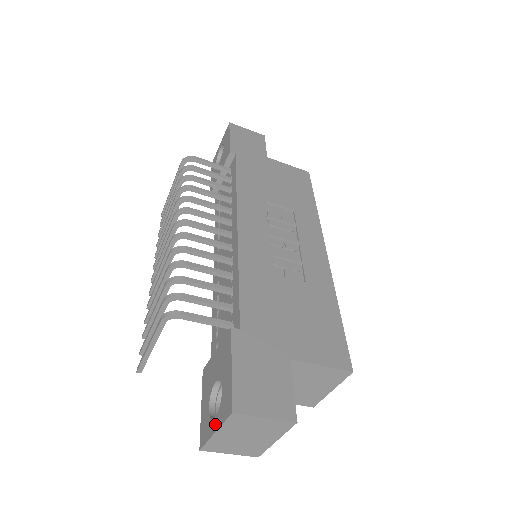
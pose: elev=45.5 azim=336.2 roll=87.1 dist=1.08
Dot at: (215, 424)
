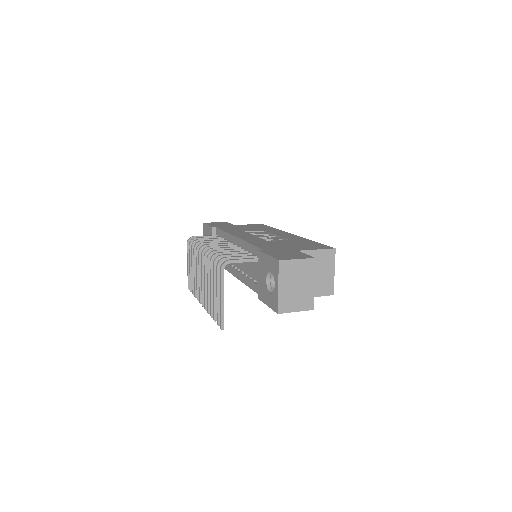
Dot at: (276, 285)
